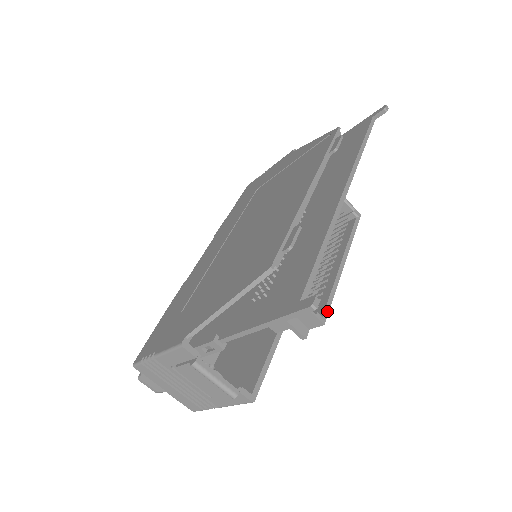
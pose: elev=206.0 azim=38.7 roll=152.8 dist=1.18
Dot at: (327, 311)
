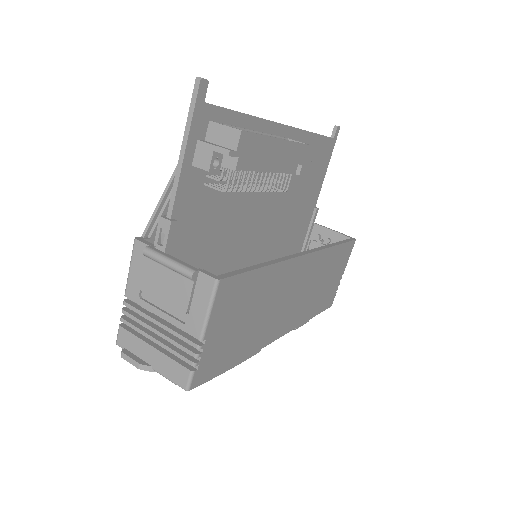
Dot at: (248, 132)
